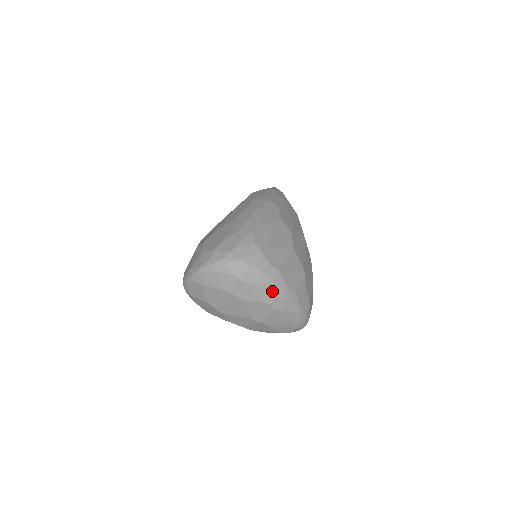
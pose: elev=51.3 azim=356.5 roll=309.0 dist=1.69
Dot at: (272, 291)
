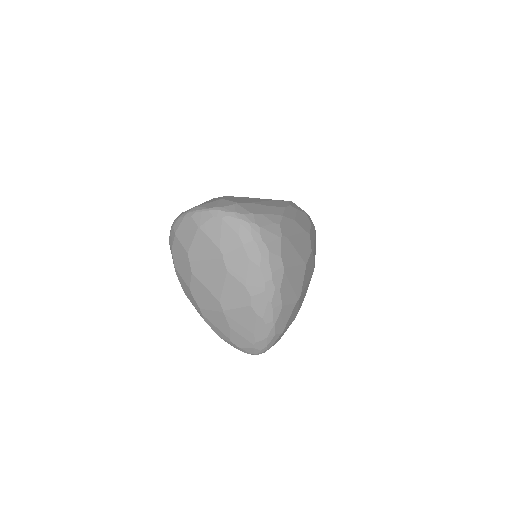
Dot at: (264, 283)
